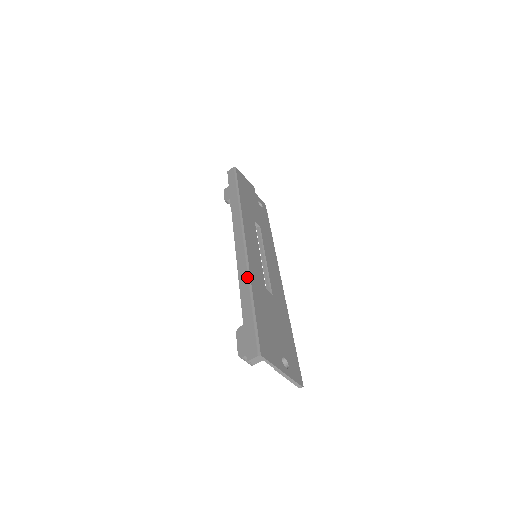
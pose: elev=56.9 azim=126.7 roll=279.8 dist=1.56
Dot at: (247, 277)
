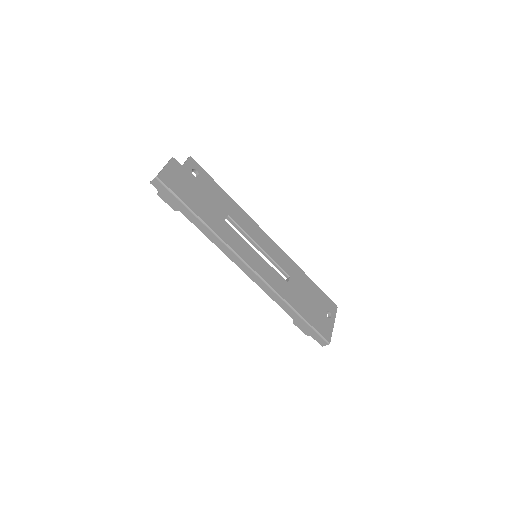
Dot at: (282, 301)
